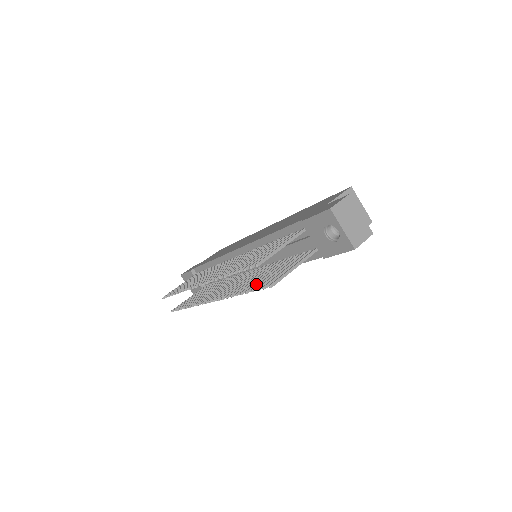
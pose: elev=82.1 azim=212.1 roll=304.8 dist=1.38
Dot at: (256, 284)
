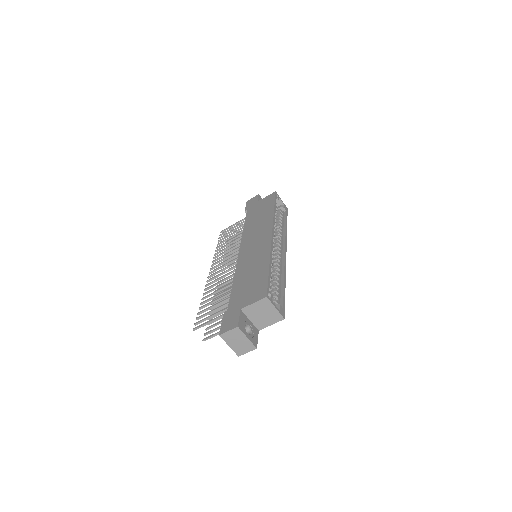
Dot at: (215, 316)
